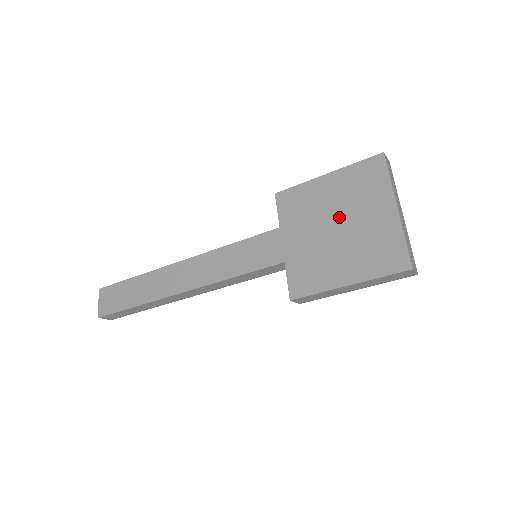
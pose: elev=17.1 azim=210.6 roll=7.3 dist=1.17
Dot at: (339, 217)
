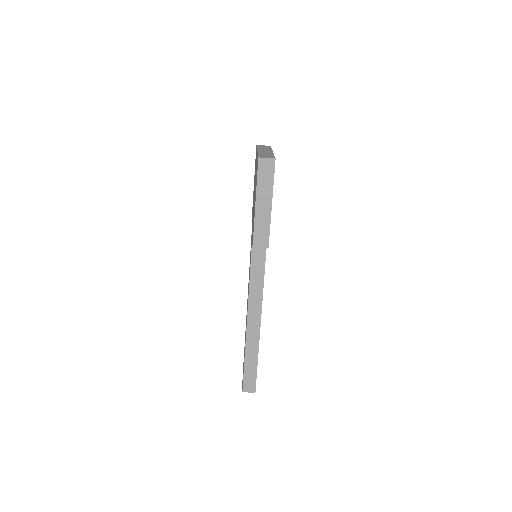
Dot at: (254, 188)
